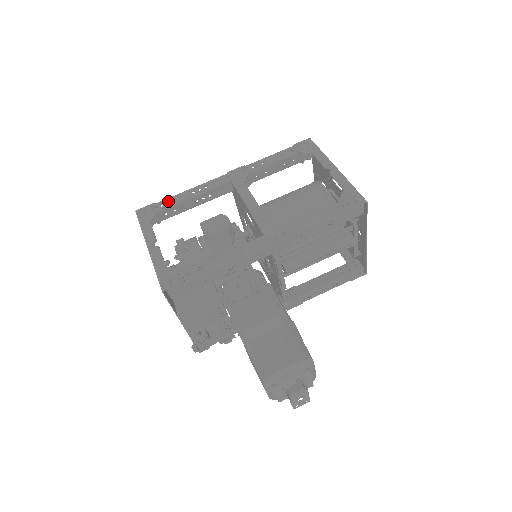
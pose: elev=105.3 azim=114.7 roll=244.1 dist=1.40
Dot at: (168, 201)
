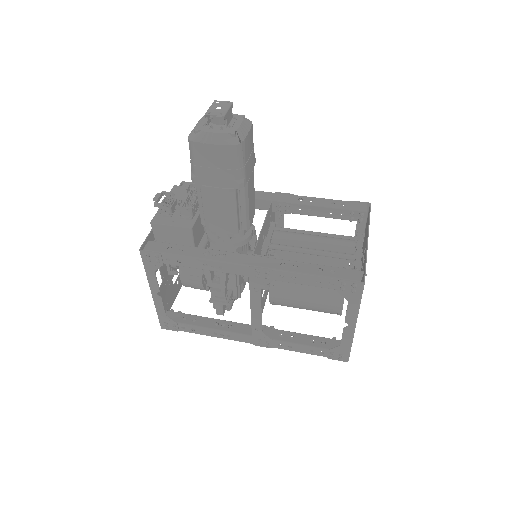
Dot at: occluded
